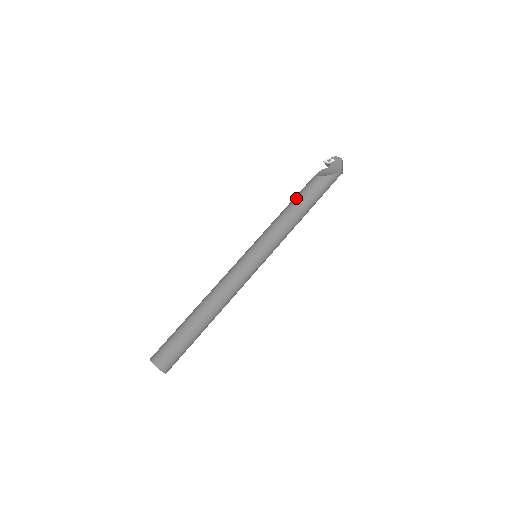
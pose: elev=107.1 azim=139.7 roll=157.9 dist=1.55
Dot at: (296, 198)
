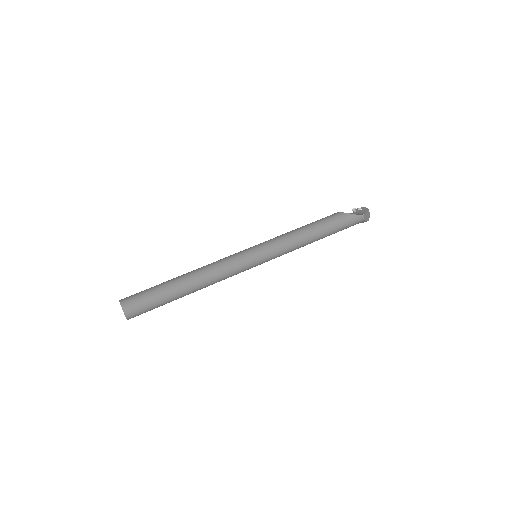
Dot at: (312, 222)
